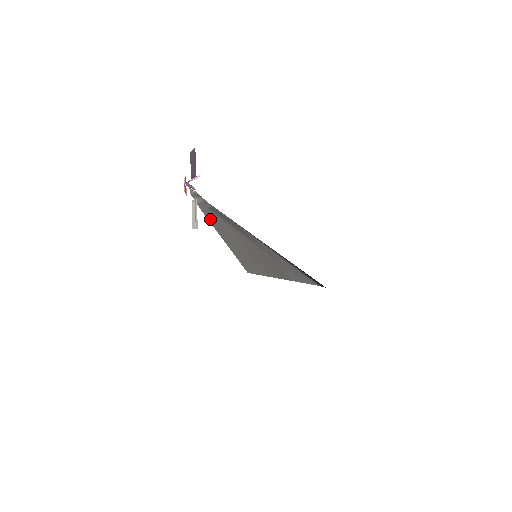
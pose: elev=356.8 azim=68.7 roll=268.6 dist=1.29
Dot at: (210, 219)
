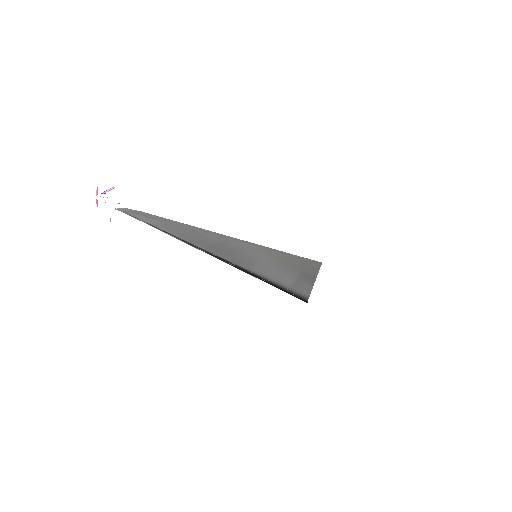
Dot at: (175, 221)
